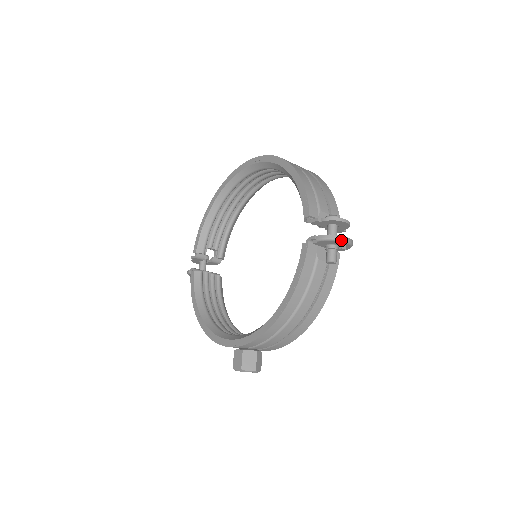
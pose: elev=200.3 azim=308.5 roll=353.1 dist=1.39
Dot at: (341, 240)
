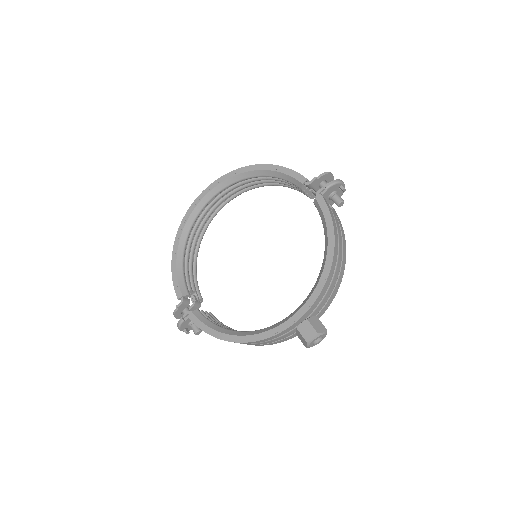
Dot at: (342, 182)
